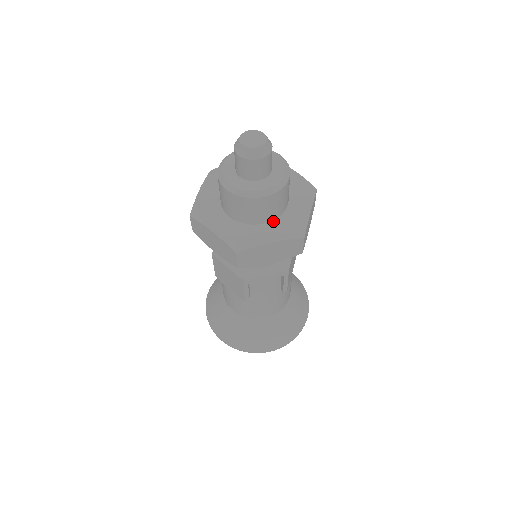
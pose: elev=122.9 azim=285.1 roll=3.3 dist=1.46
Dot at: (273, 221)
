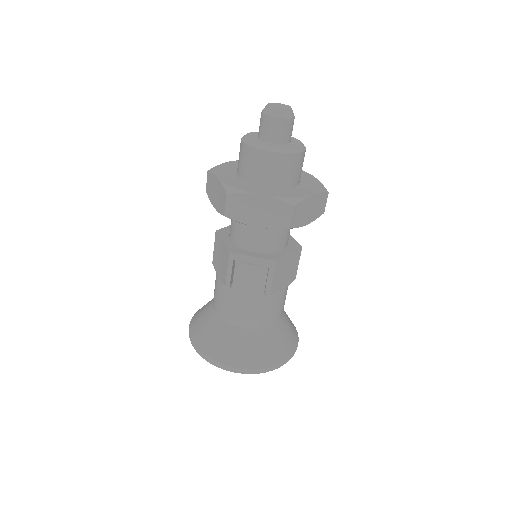
Dot at: (274, 188)
